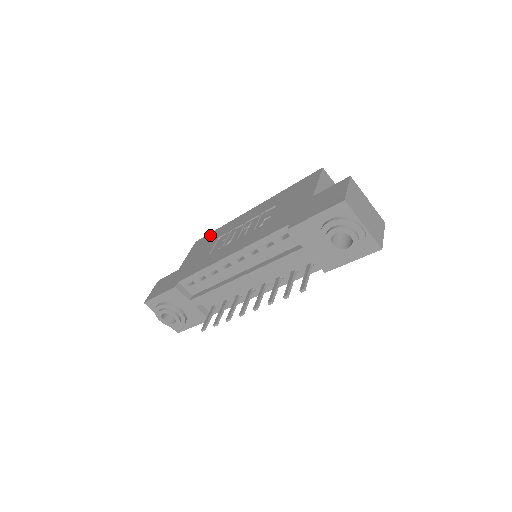
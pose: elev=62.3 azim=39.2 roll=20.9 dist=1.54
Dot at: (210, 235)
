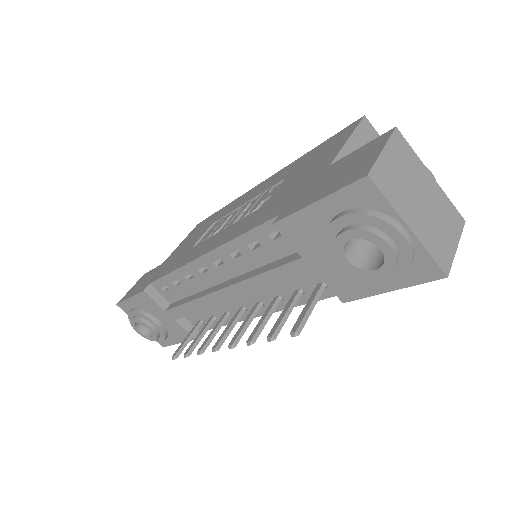
Dot at: (211, 217)
